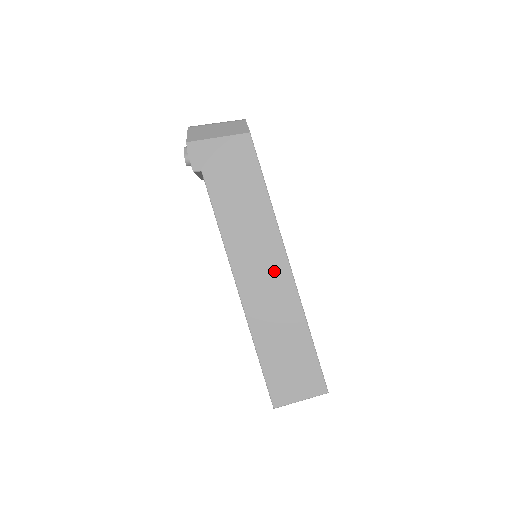
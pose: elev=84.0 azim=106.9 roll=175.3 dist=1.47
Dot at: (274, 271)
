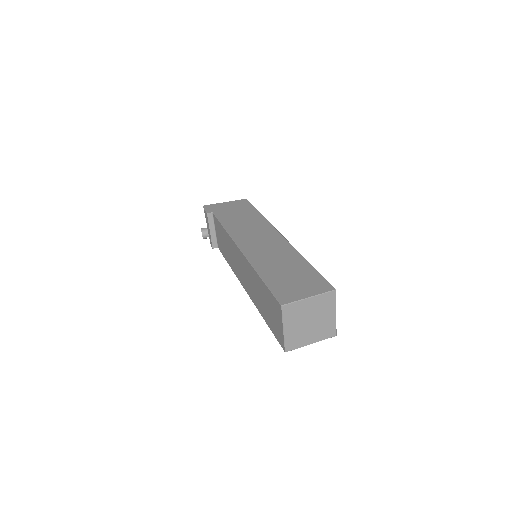
Dot at: (270, 239)
